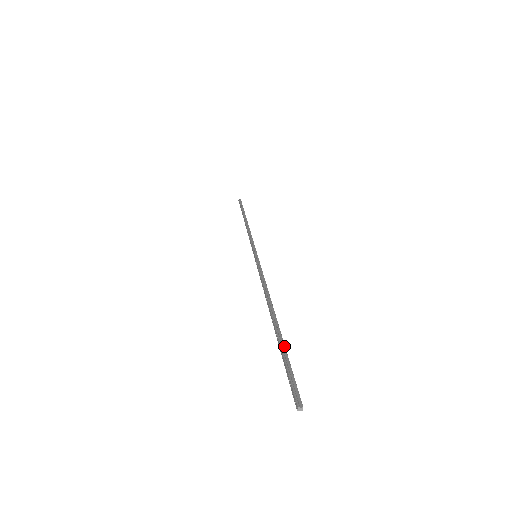
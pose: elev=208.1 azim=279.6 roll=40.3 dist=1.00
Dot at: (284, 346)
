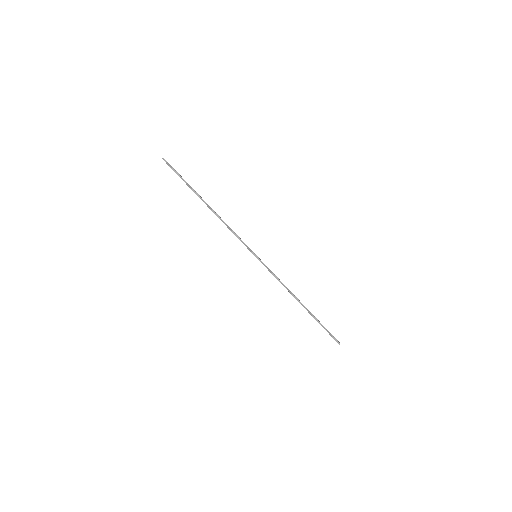
Dot at: (189, 185)
